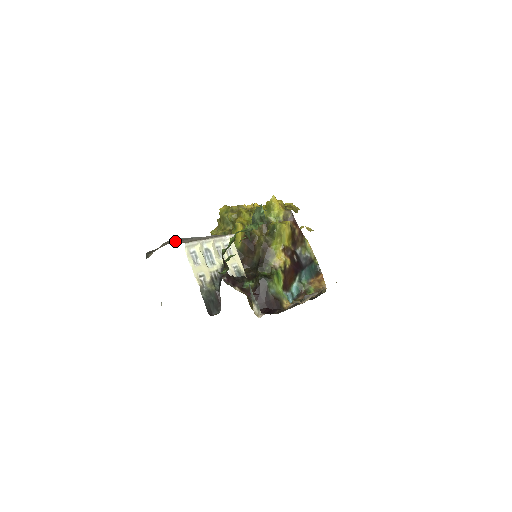
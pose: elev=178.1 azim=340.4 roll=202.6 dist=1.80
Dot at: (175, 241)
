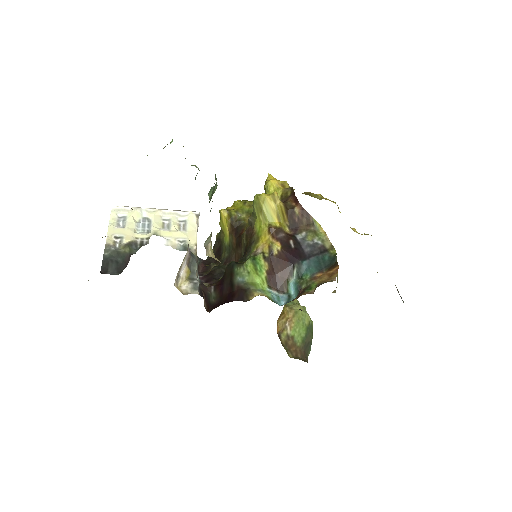
Dot at: occluded
